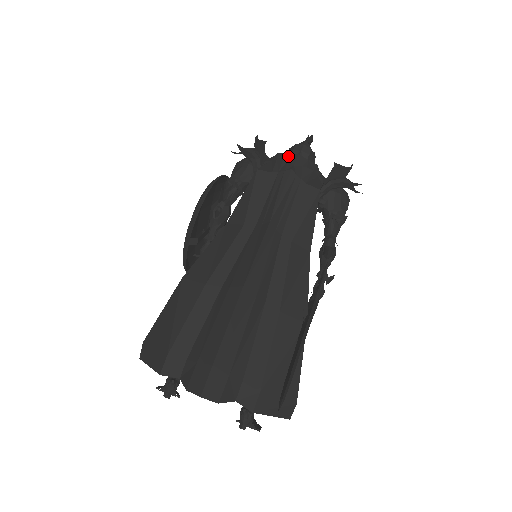
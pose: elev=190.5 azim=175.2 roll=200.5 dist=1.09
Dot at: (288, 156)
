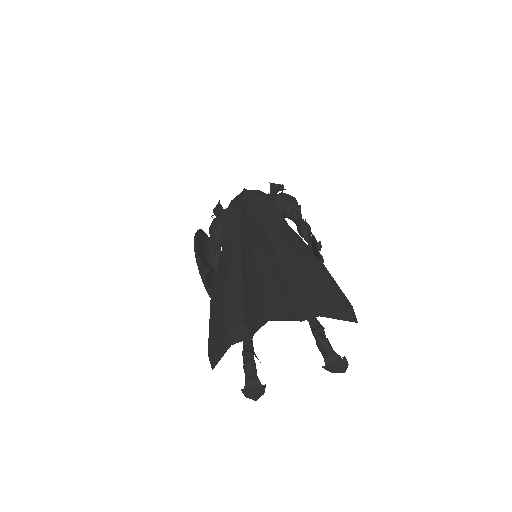
Dot at: (237, 196)
